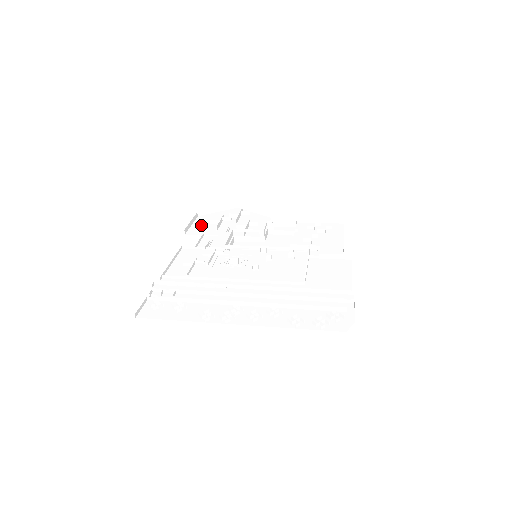
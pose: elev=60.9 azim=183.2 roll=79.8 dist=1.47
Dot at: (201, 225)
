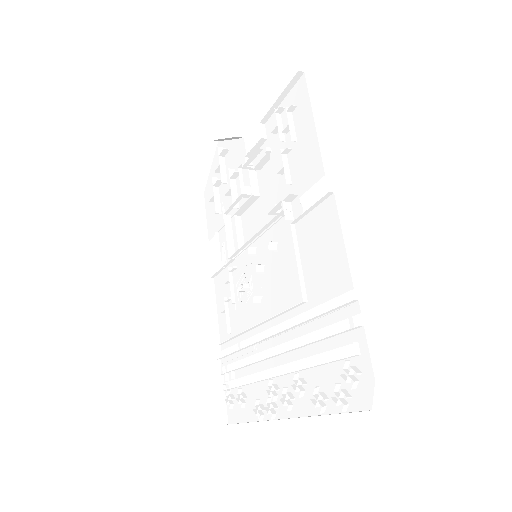
Dot at: (210, 212)
